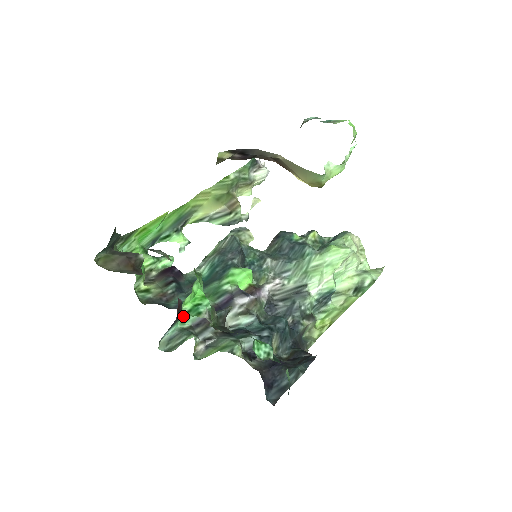
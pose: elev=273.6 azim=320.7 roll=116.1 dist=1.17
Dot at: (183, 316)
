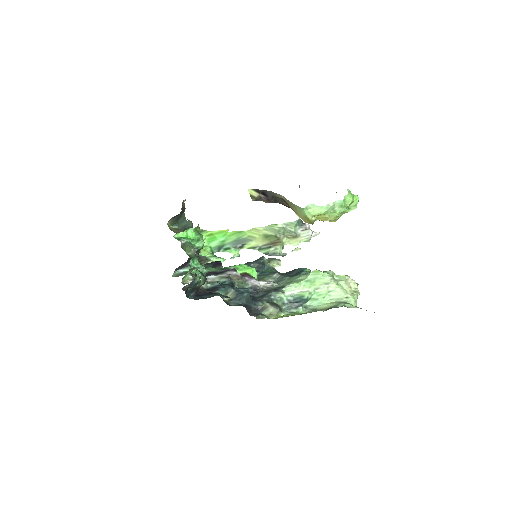
Dot at: occluded
